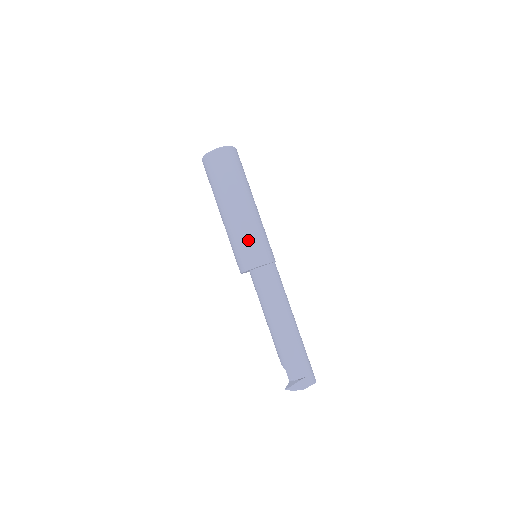
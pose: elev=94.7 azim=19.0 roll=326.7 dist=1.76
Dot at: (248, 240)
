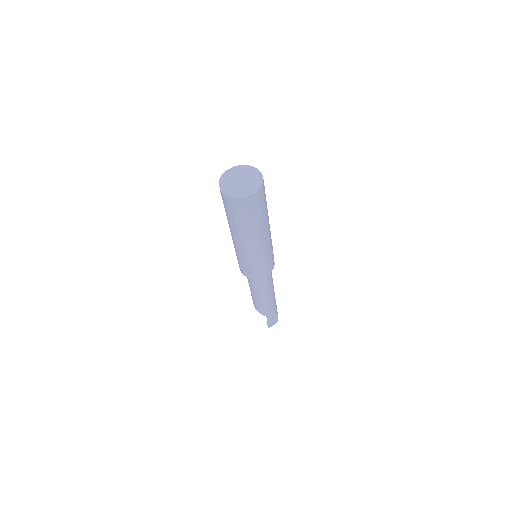
Dot at: (270, 256)
